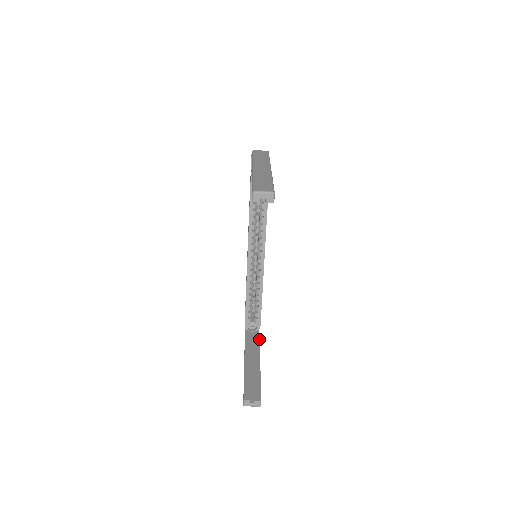
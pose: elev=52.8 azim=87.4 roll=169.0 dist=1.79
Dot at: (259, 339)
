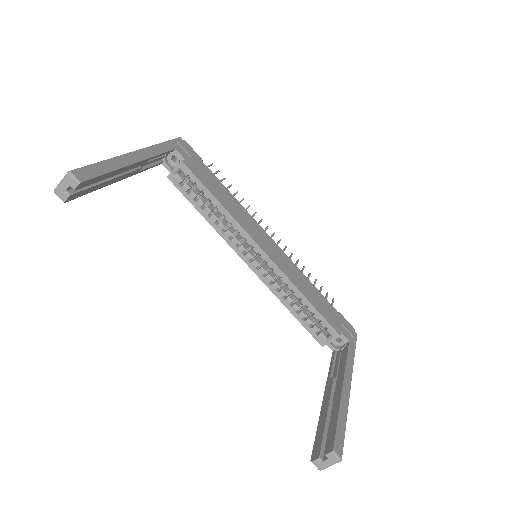
Dot at: (346, 354)
